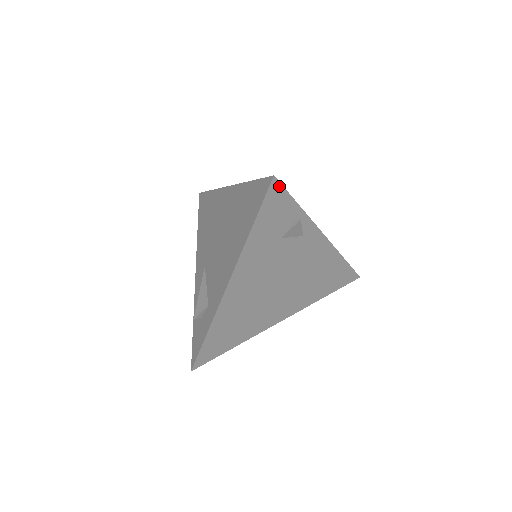
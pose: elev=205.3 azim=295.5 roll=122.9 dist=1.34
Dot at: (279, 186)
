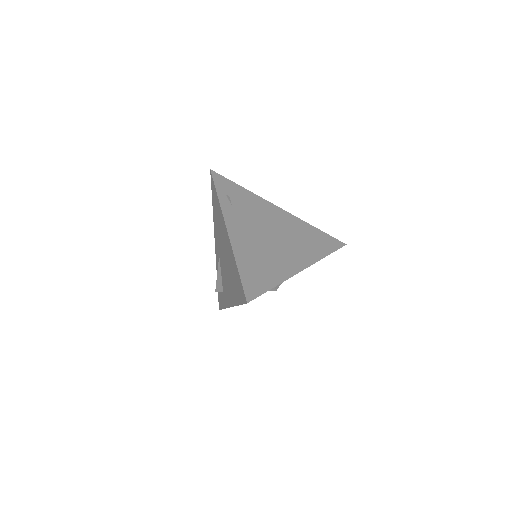
Dot at: (253, 299)
